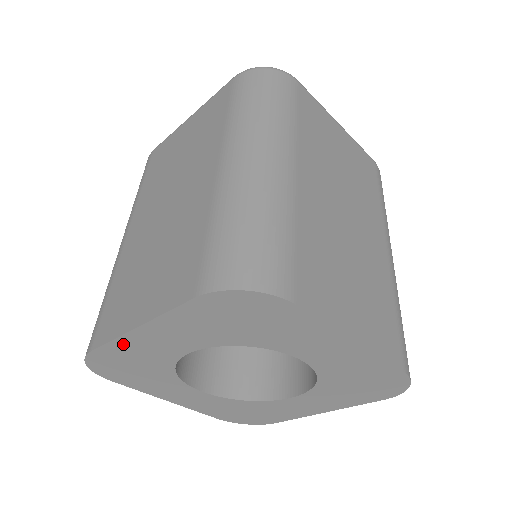
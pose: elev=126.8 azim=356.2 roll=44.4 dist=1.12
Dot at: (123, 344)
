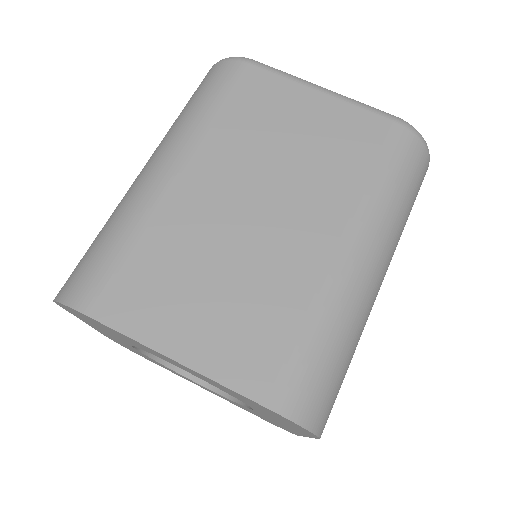
Dot at: occluded
